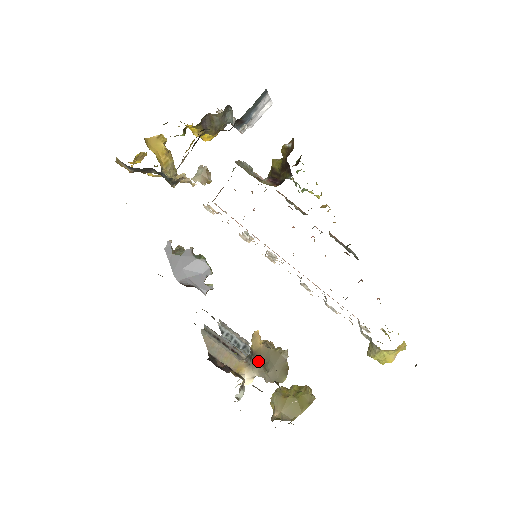
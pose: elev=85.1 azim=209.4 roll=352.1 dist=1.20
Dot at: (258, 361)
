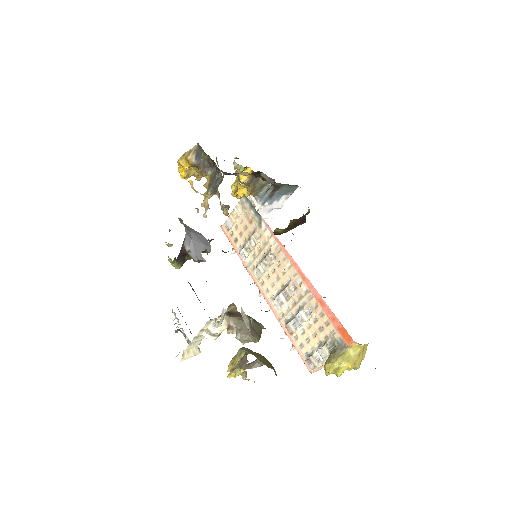
Dot at: (237, 315)
